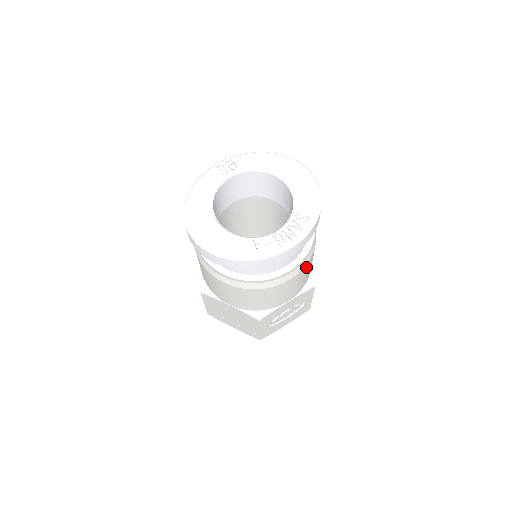
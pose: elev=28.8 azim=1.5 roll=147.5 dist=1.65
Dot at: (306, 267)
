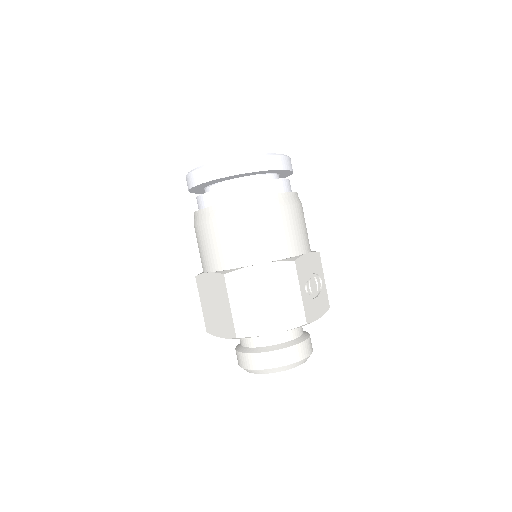
Dot at: occluded
